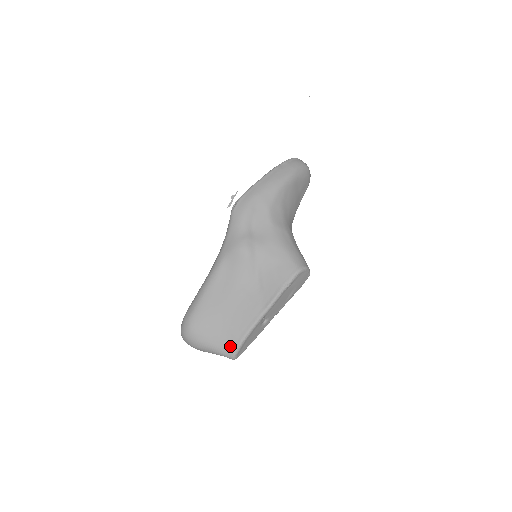
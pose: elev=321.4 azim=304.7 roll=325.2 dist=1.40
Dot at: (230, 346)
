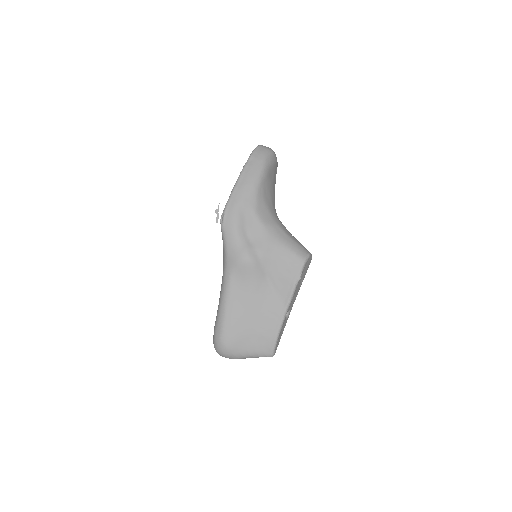
Dot at: (266, 348)
